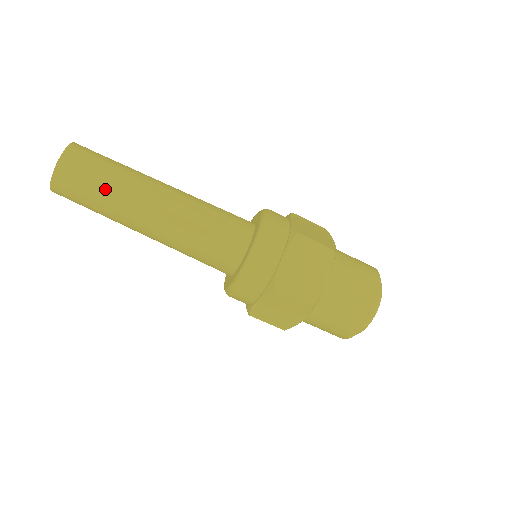
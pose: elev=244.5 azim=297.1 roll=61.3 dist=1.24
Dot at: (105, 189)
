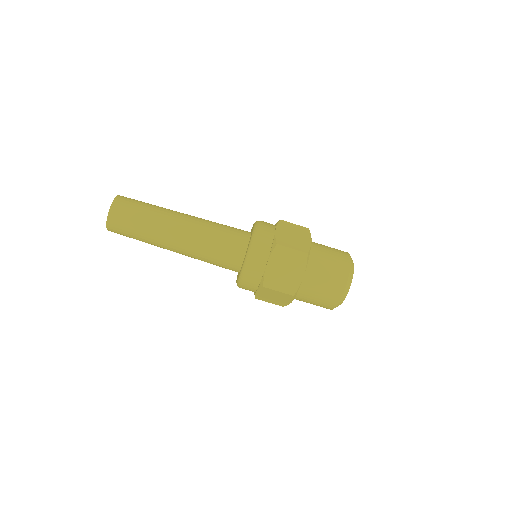
Dot at: (141, 229)
